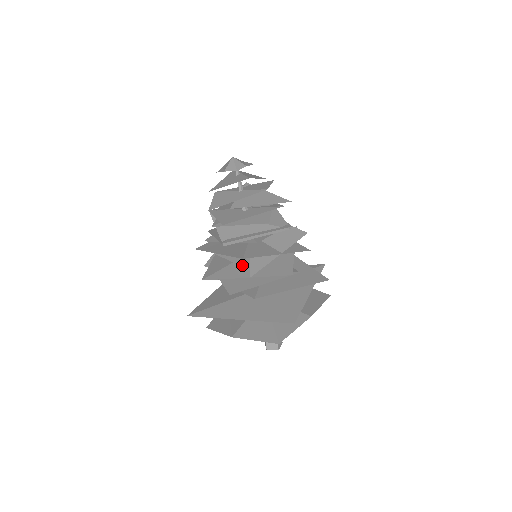
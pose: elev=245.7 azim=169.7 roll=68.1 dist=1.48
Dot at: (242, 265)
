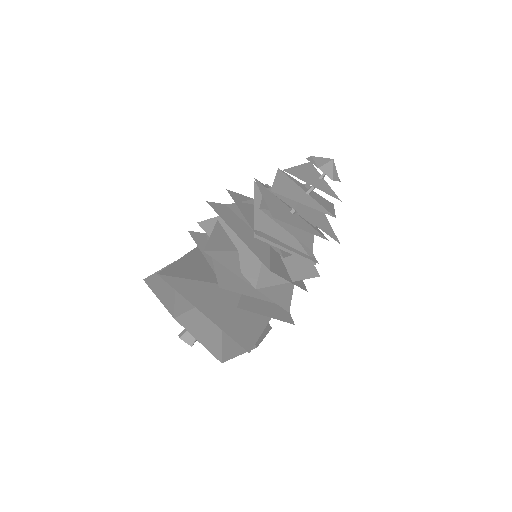
Dot at: (250, 264)
